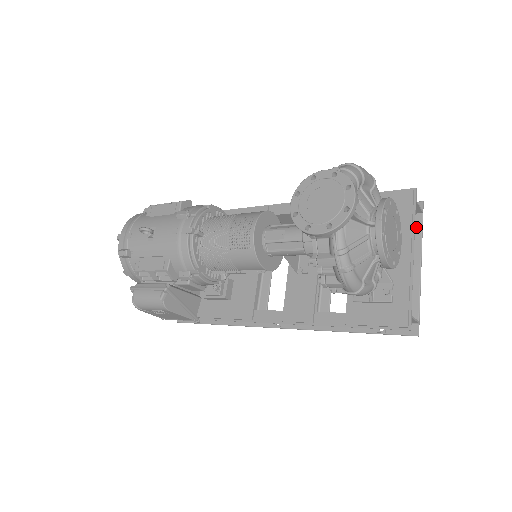
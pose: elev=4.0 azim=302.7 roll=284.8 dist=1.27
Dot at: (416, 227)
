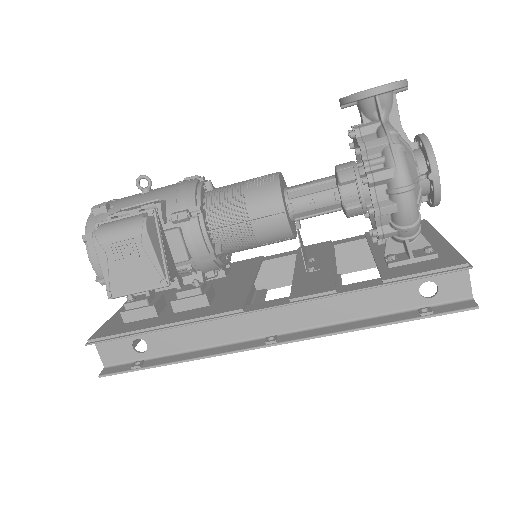
Dot at: occluded
